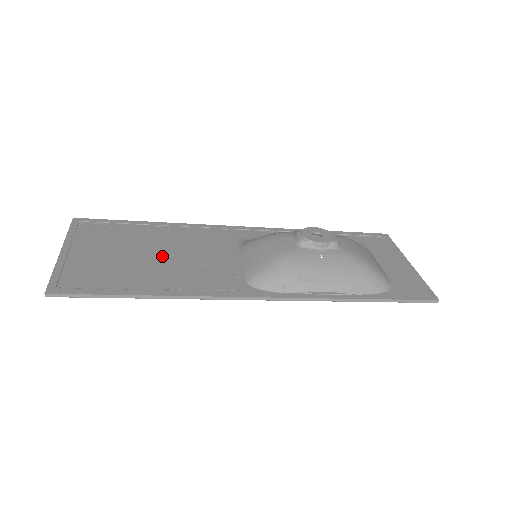
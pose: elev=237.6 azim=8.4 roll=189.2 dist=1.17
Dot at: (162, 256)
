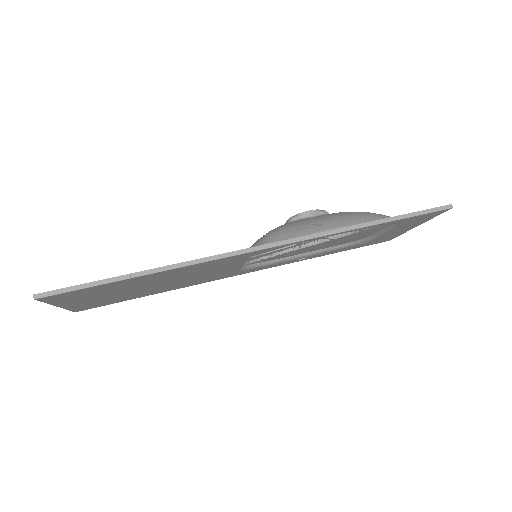
Dot at: occluded
